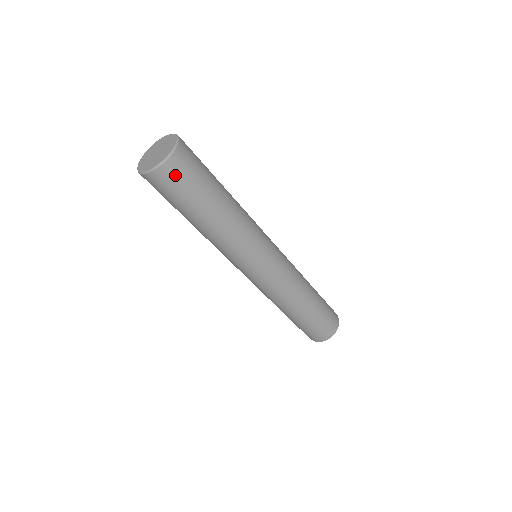
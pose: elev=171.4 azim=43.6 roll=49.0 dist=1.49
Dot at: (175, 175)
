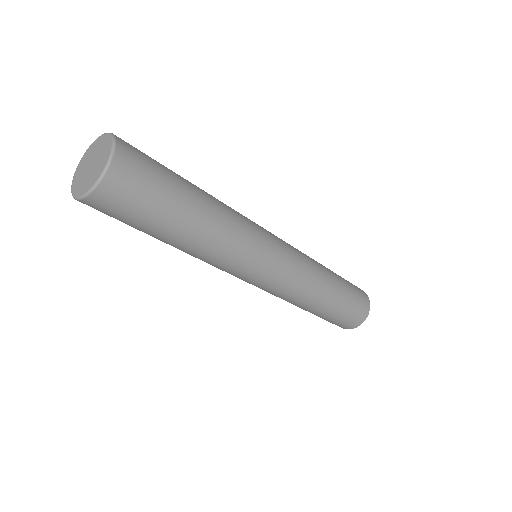
Dot at: (131, 177)
